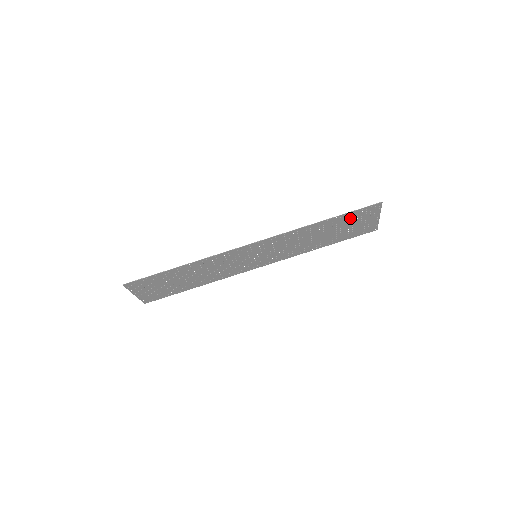
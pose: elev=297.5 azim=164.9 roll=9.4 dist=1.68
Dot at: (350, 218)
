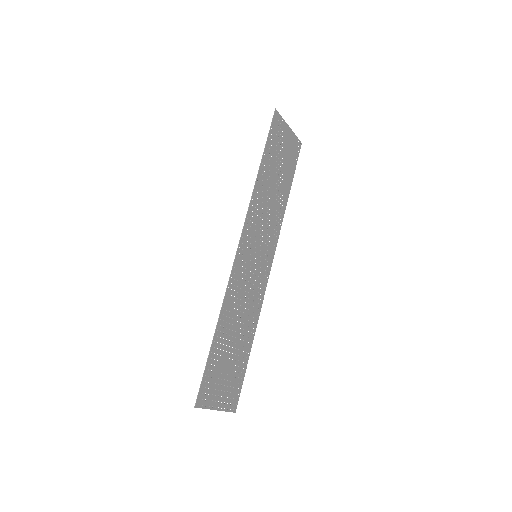
Dot at: (273, 147)
